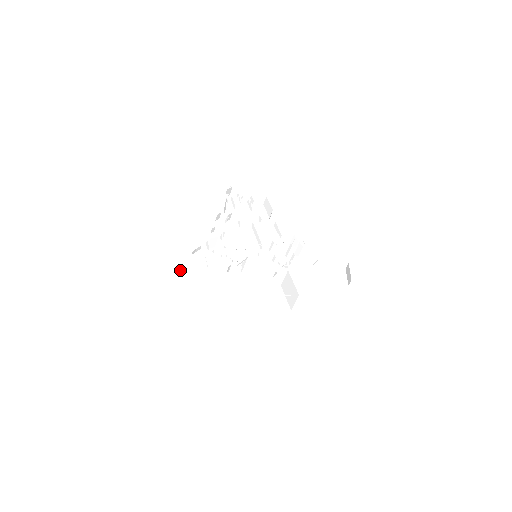
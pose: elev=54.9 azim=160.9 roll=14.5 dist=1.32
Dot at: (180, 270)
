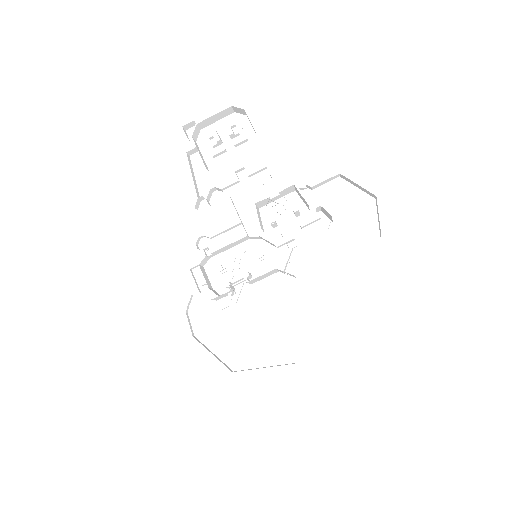
Dot at: occluded
